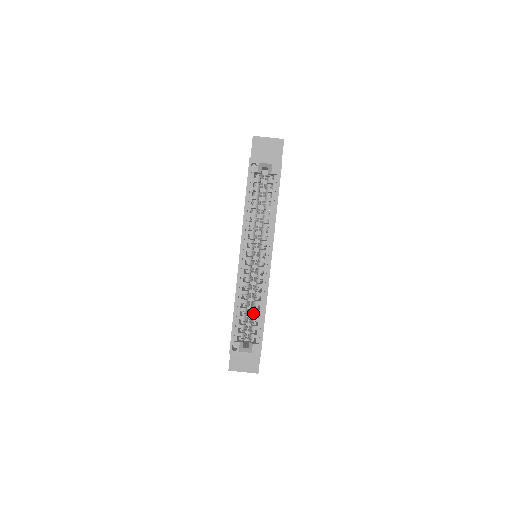
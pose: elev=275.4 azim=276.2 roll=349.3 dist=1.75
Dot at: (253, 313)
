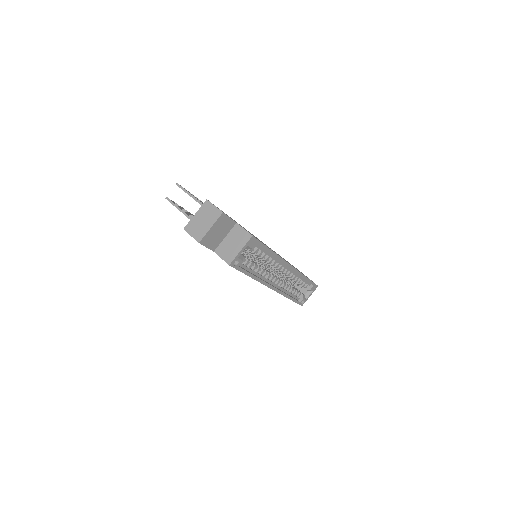
Dot at: (297, 283)
